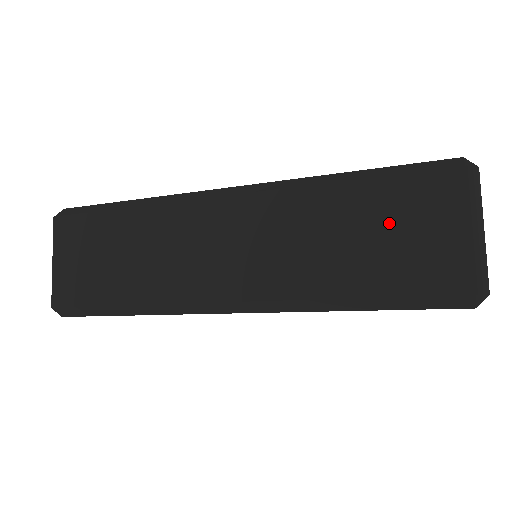
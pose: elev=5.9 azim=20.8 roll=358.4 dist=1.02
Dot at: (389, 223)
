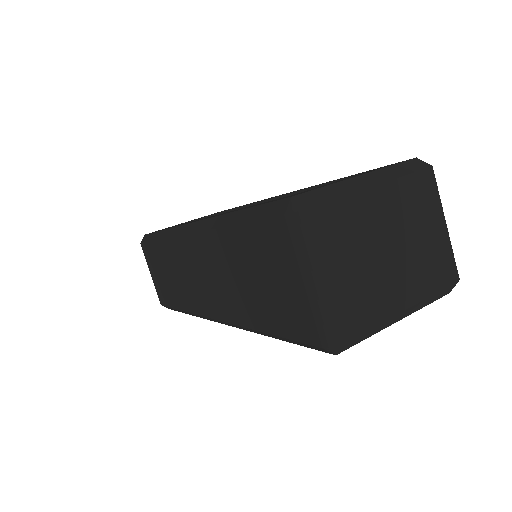
Dot at: (258, 269)
